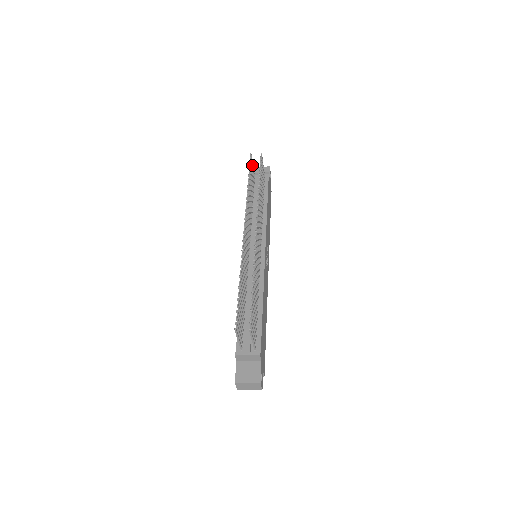
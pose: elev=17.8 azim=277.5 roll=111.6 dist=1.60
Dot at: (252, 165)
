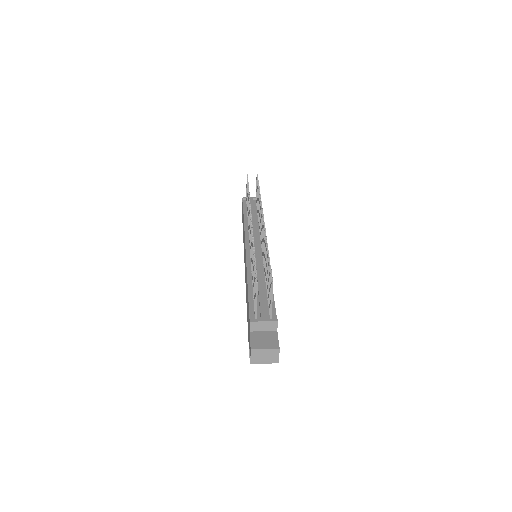
Dot at: occluded
